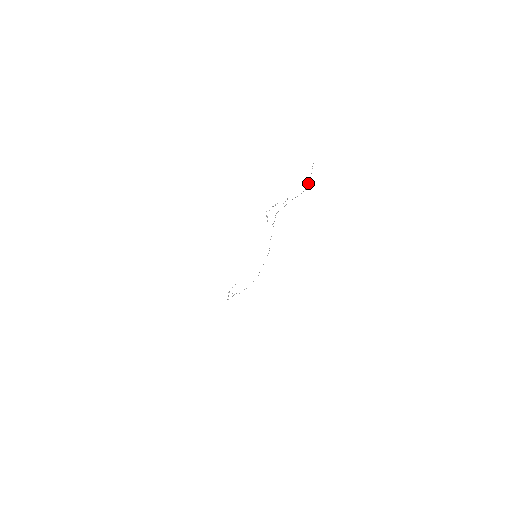
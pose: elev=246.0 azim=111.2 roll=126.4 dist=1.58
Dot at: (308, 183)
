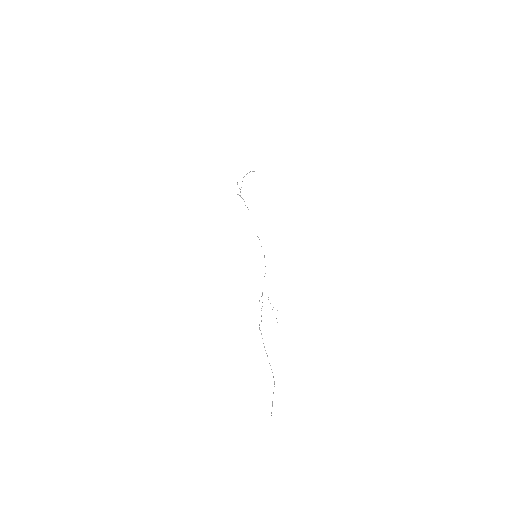
Dot at: occluded
